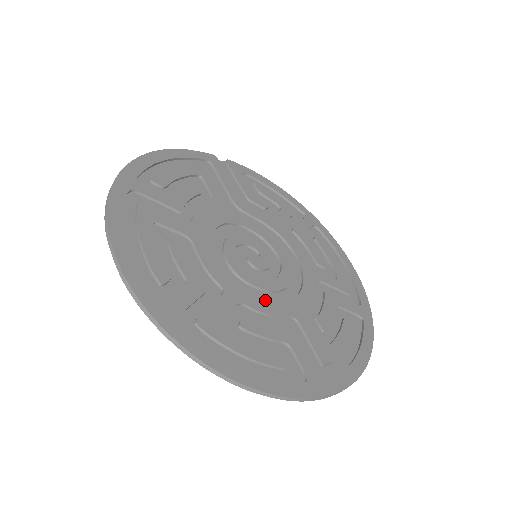
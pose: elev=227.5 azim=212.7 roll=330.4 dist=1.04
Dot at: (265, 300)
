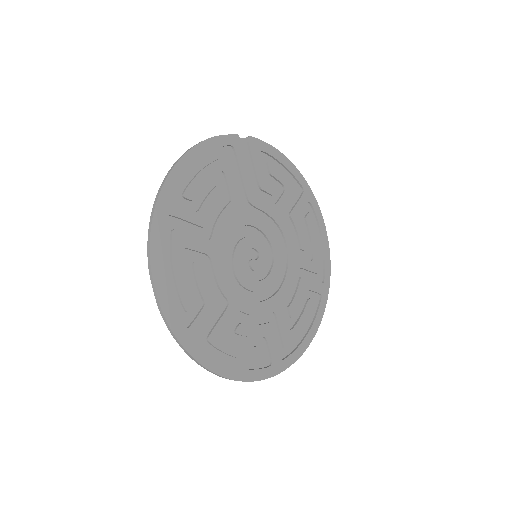
Dot at: (256, 303)
